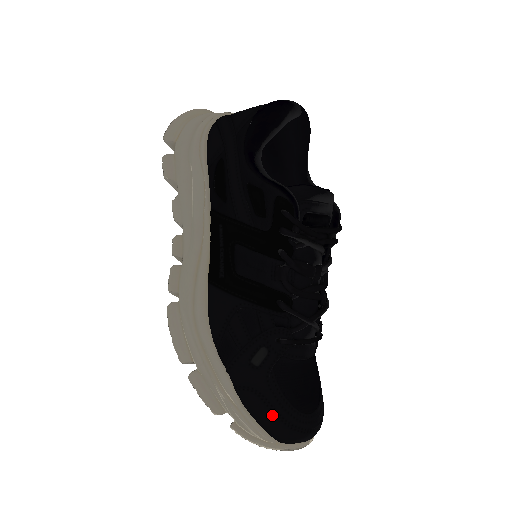
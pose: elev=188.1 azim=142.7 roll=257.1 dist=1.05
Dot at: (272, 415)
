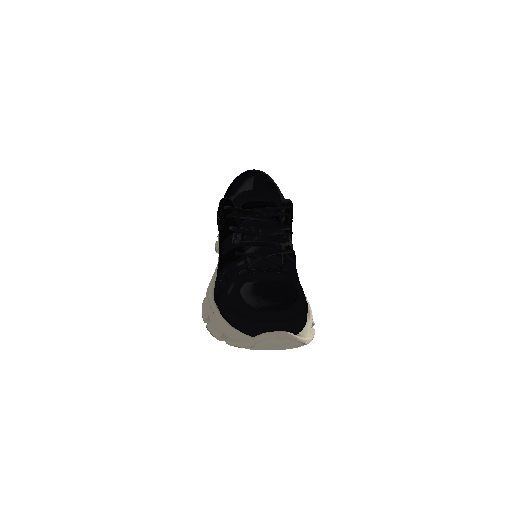
Dot at: (239, 317)
